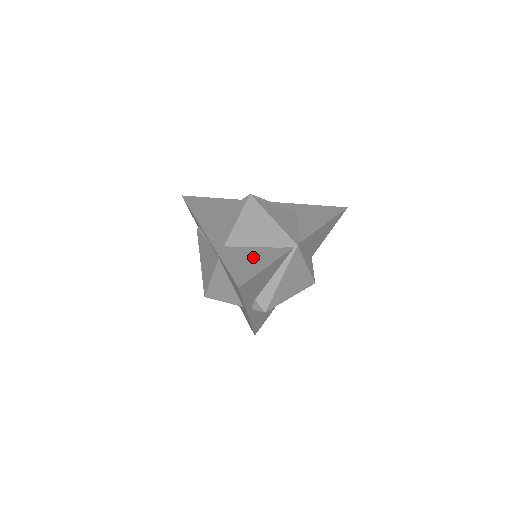
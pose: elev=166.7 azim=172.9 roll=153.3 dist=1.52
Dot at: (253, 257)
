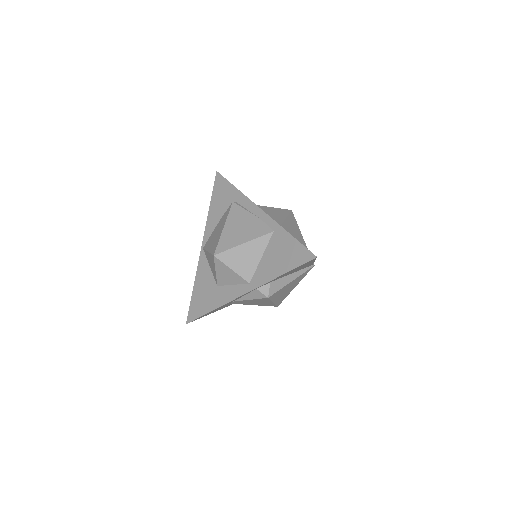
Dot at: occluded
